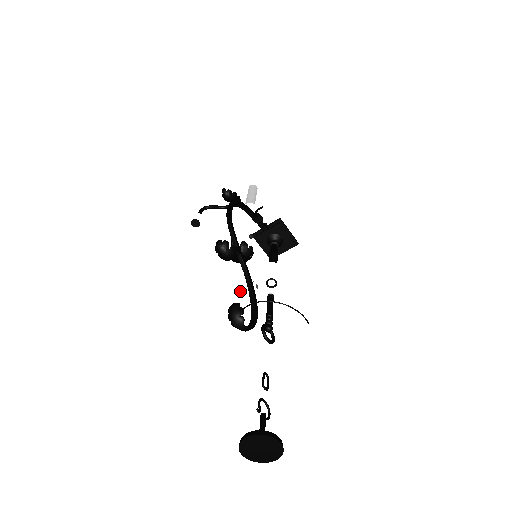
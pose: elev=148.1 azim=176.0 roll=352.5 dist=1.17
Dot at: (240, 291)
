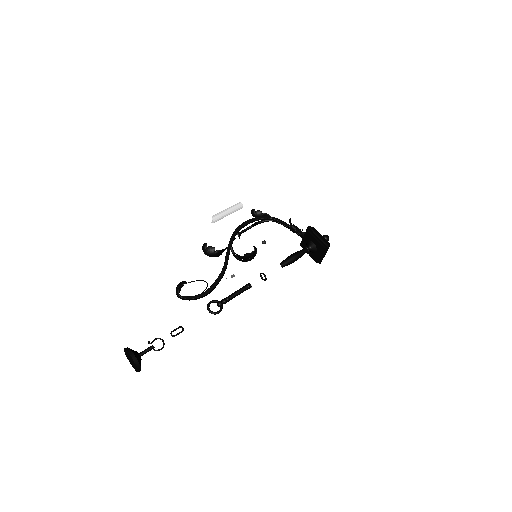
Dot at: (196, 275)
